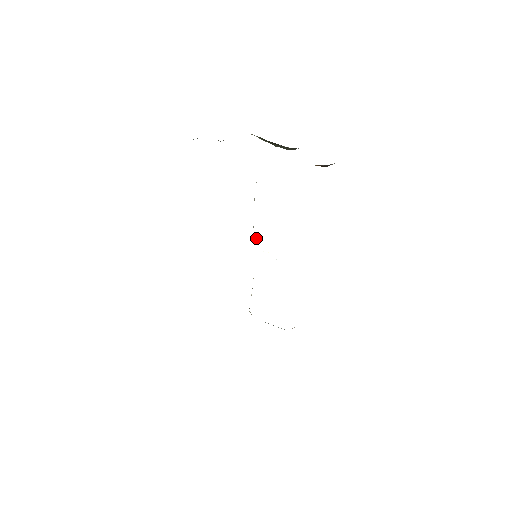
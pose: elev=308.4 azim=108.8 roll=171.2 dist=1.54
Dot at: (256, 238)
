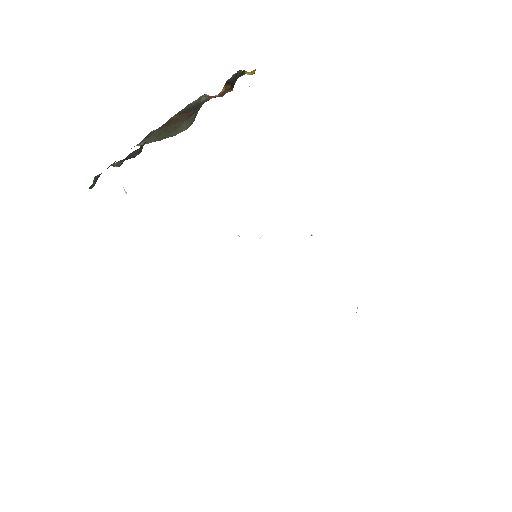
Dot at: occluded
